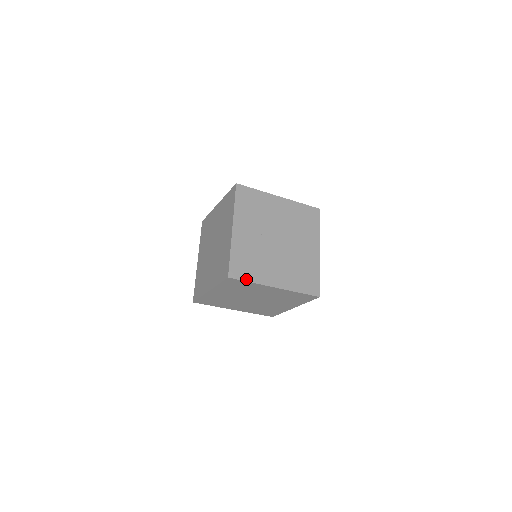
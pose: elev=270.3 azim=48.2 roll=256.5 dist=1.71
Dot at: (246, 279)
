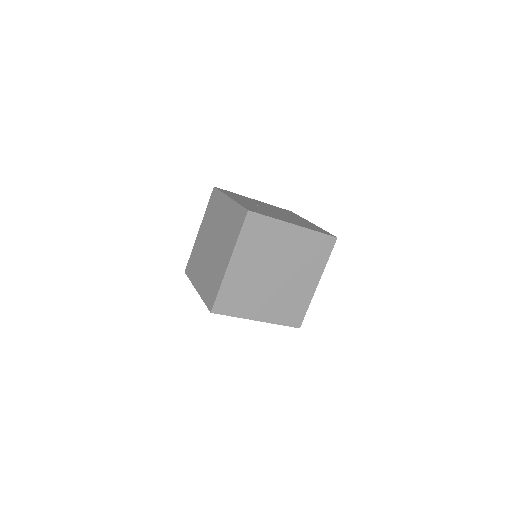
Dot at: (265, 215)
